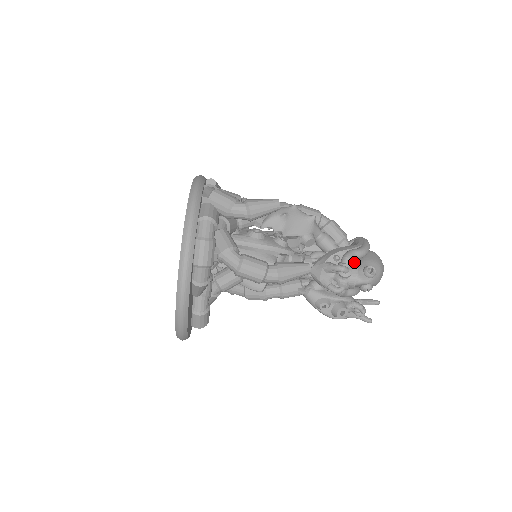
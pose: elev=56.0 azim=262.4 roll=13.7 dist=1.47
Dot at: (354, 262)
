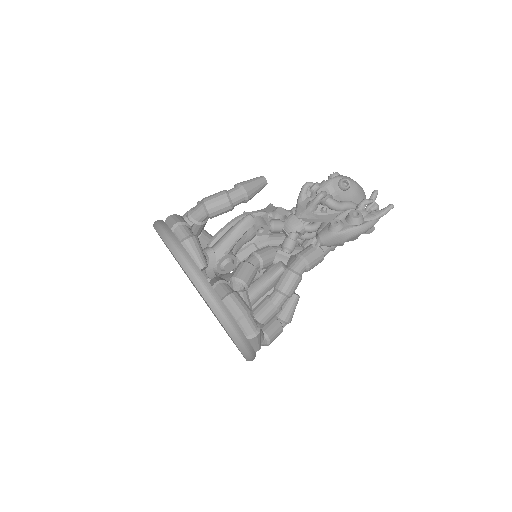
Dot at: occluded
